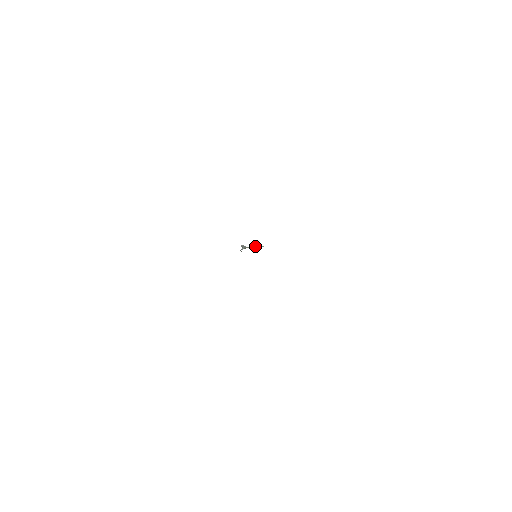
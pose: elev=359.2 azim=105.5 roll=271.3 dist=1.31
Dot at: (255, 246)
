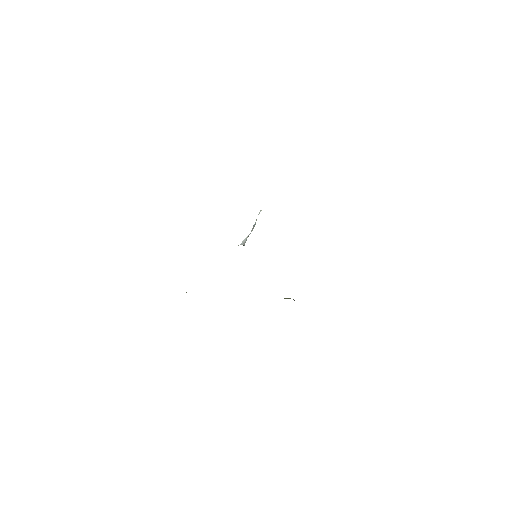
Dot at: (254, 224)
